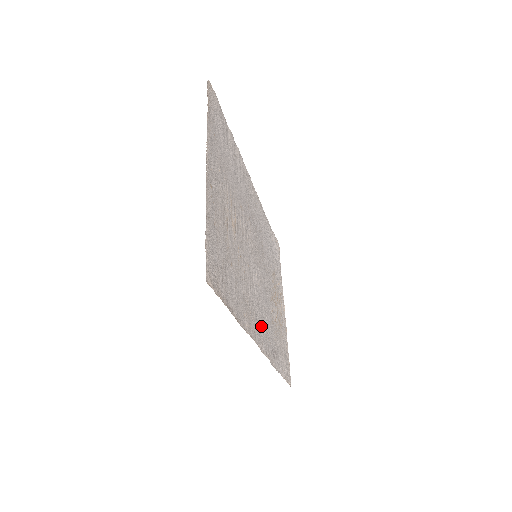
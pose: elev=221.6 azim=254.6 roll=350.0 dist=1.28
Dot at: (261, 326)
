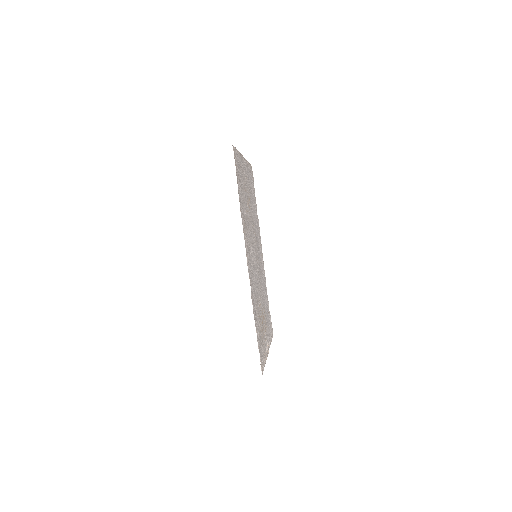
Dot at: (250, 265)
